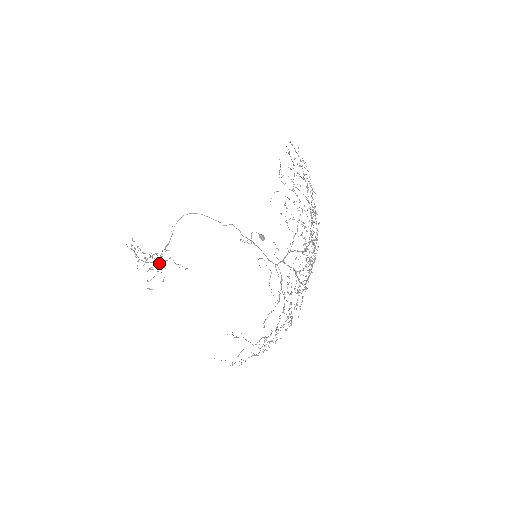
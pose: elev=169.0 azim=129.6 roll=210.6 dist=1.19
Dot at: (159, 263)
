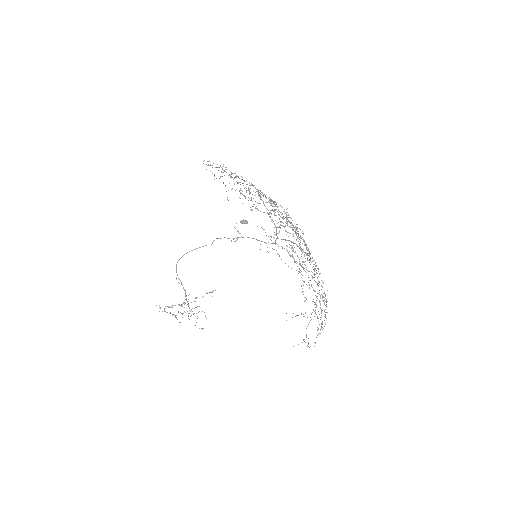
Dot at: occluded
